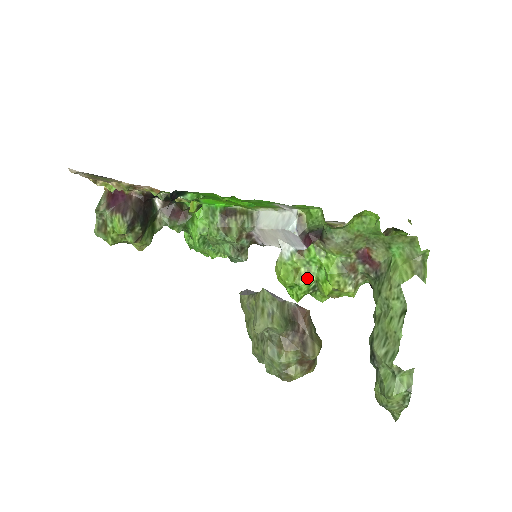
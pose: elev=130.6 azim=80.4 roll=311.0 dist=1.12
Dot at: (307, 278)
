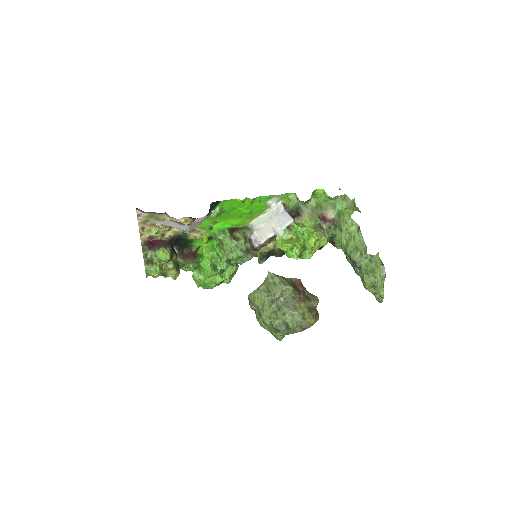
Dot at: (298, 241)
